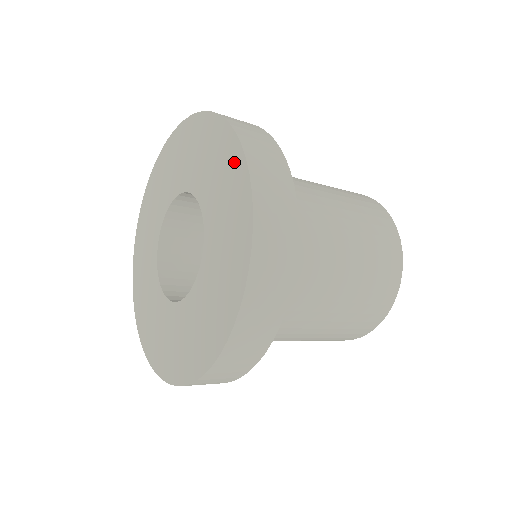
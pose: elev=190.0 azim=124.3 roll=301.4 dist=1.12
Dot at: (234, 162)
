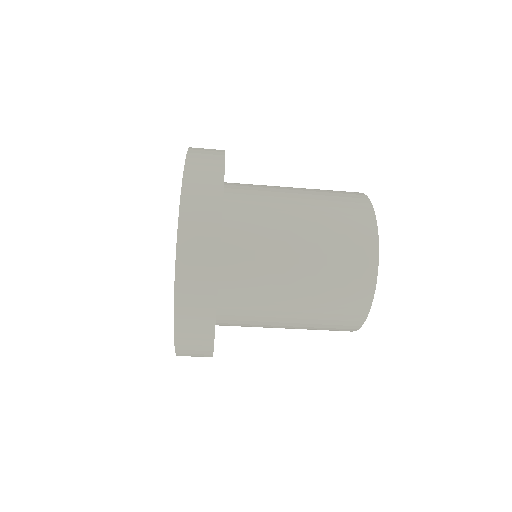
Dot at: occluded
